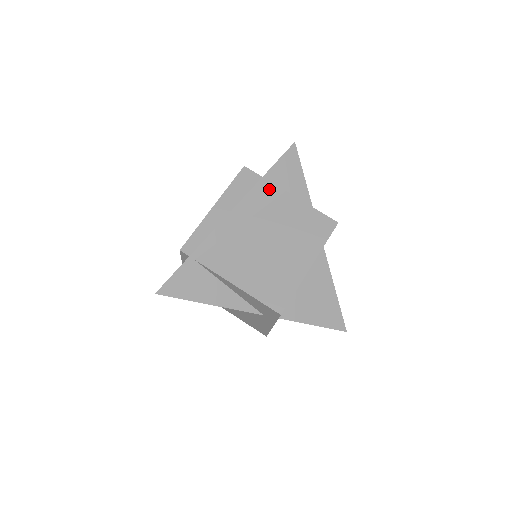
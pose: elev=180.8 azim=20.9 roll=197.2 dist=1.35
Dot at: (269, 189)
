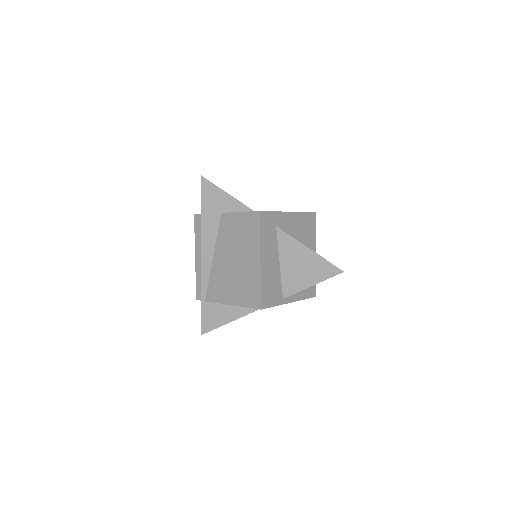
Dot at: (211, 222)
